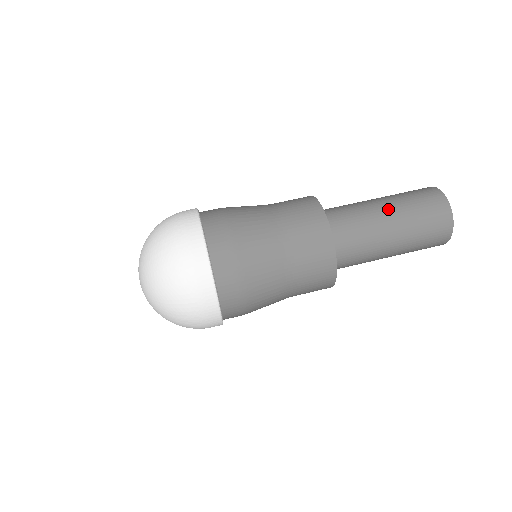
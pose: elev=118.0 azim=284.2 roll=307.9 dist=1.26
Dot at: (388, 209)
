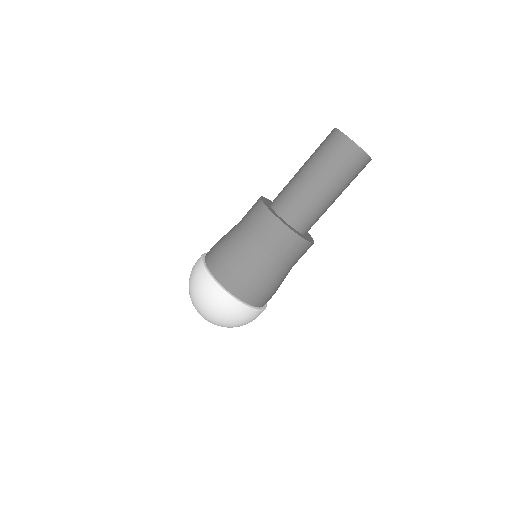
Dot at: (320, 181)
